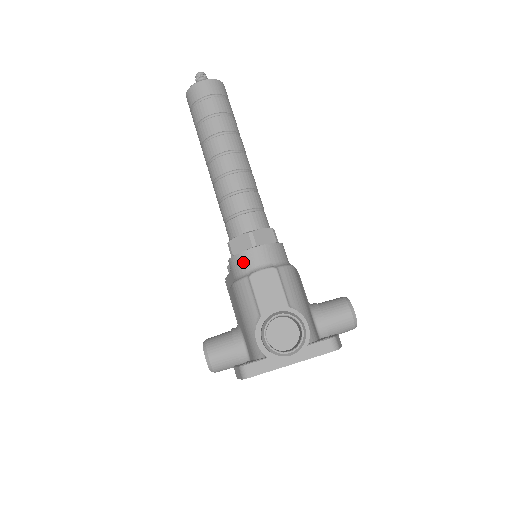
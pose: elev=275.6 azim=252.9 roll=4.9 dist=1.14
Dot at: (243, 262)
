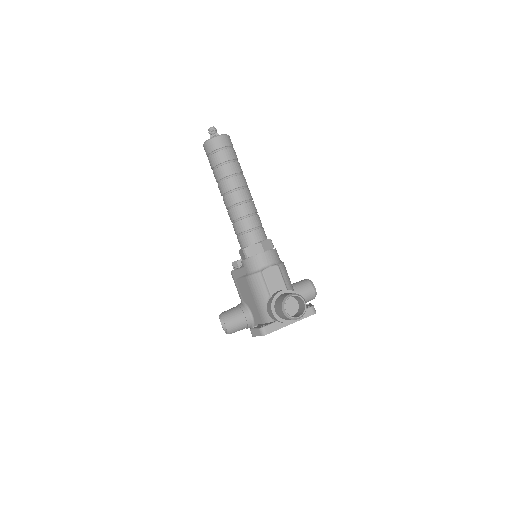
Dot at: (256, 262)
